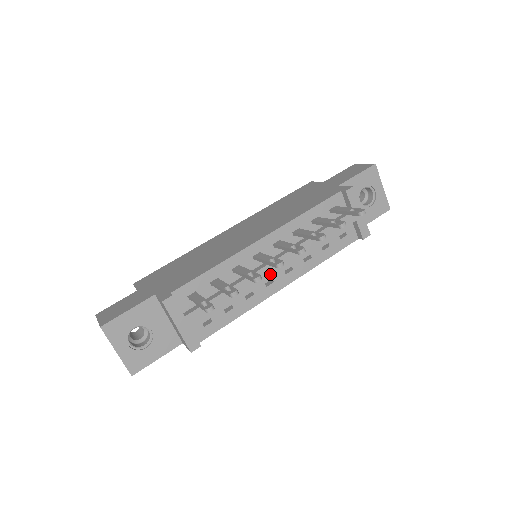
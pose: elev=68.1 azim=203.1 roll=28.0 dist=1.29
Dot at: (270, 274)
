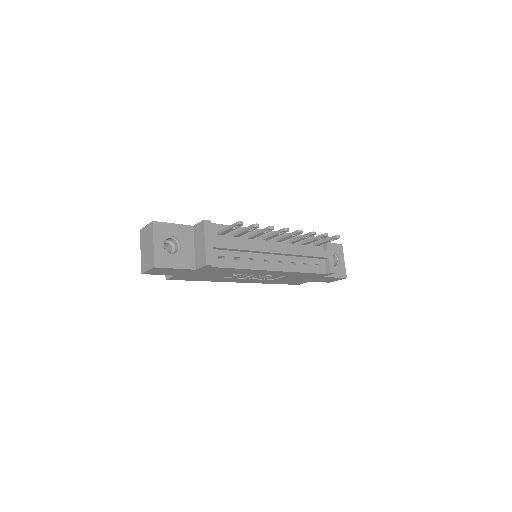
Dot at: (270, 252)
